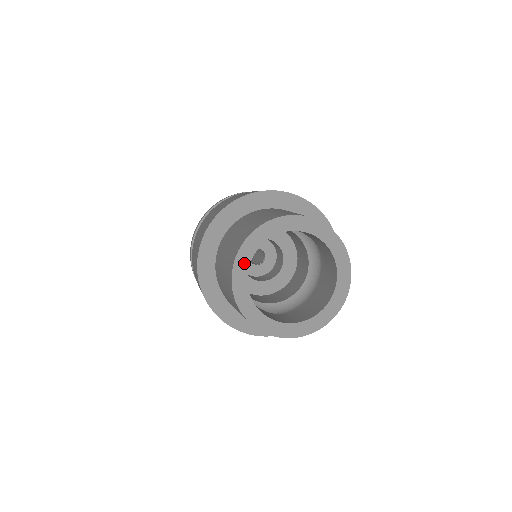
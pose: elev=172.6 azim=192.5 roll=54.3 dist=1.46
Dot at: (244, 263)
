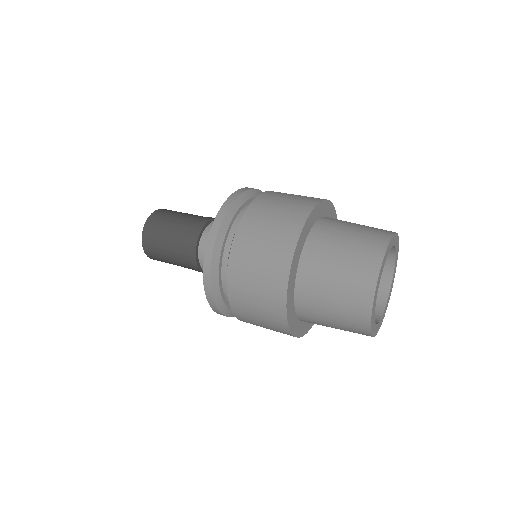
Dot at: (374, 312)
